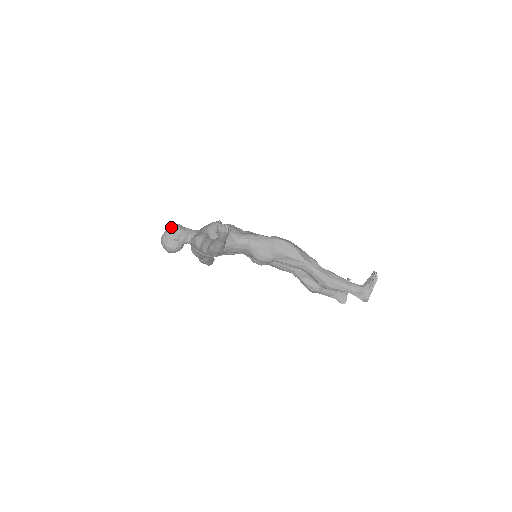
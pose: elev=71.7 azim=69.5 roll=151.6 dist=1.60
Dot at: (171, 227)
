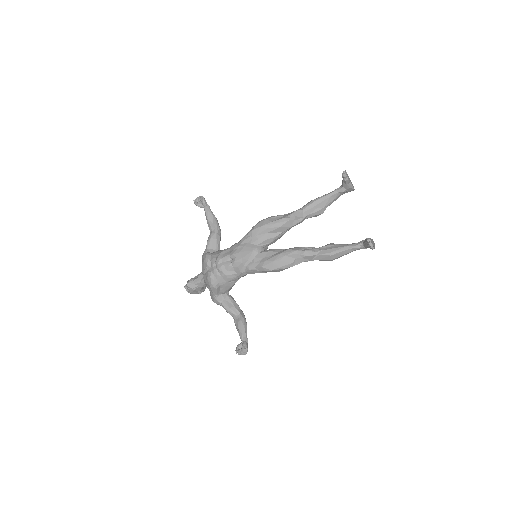
Dot at: occluded
